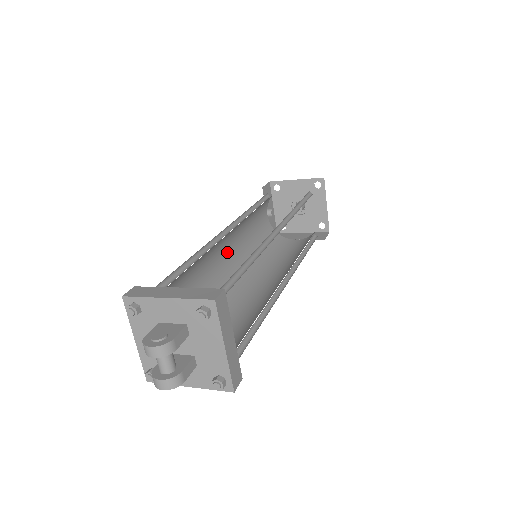
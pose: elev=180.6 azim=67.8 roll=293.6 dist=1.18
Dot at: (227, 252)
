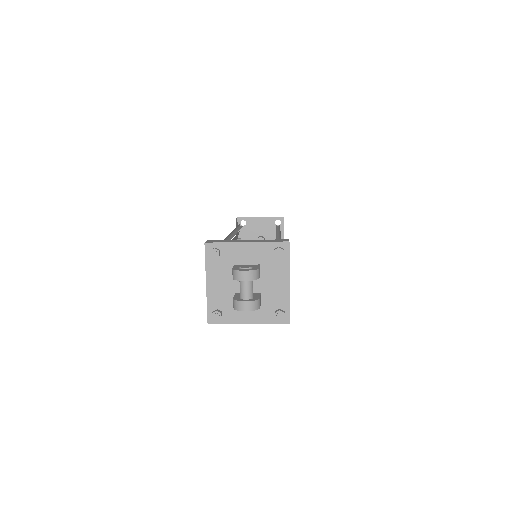
Dot at: occluded
